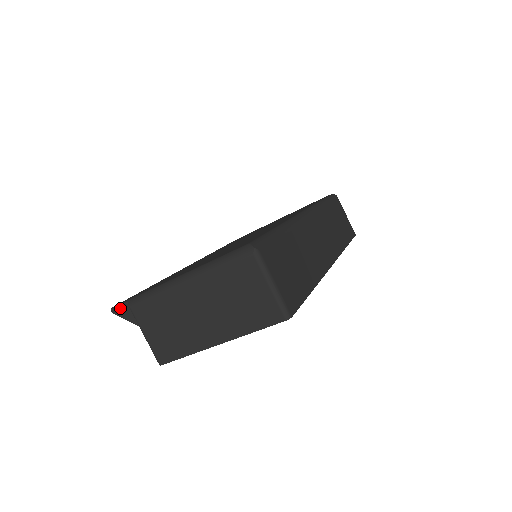
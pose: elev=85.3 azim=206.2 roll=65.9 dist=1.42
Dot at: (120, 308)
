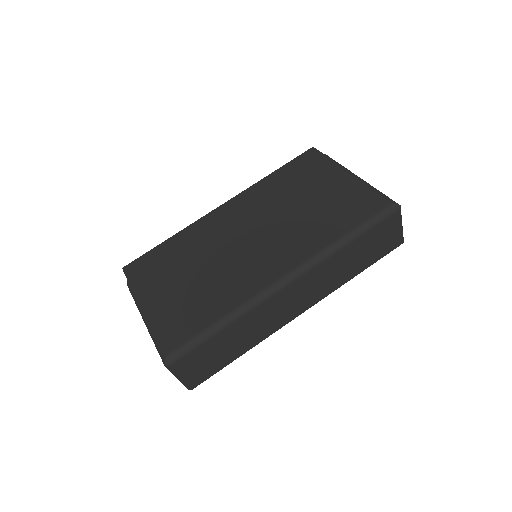
Dot at: (126, 275)
